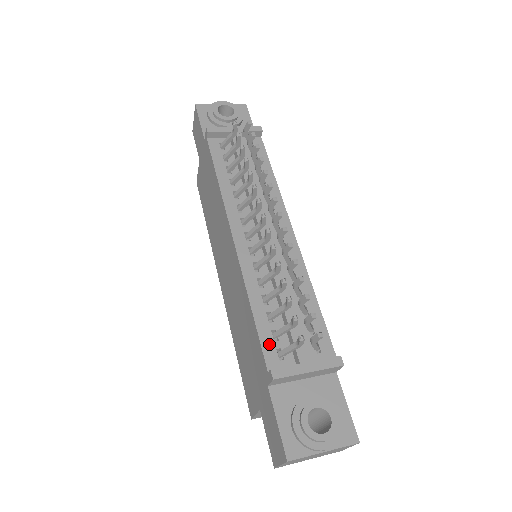
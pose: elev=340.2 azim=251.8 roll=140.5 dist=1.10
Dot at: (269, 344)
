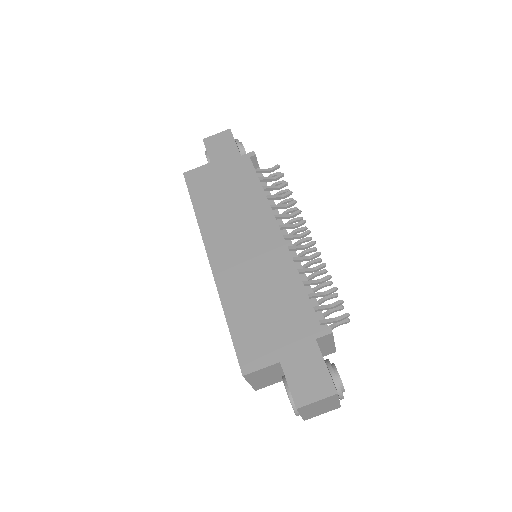
Dot at: occluded
